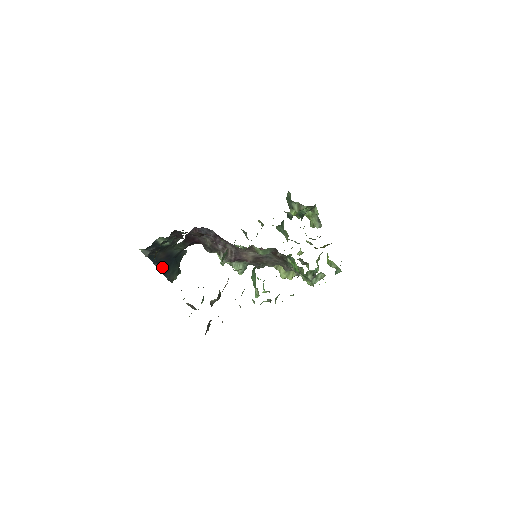
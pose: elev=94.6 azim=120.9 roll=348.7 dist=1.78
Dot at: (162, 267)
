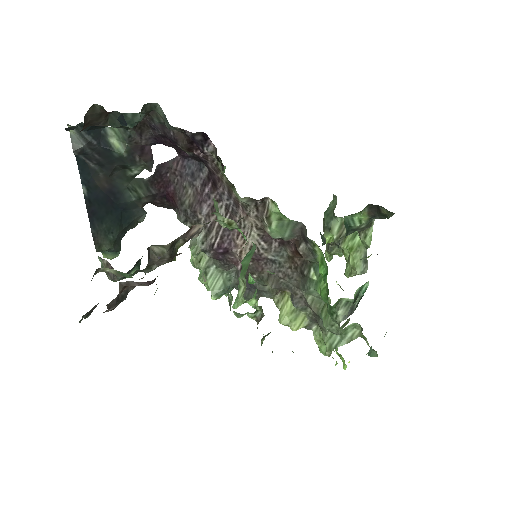
Dot at: (93, 203)
